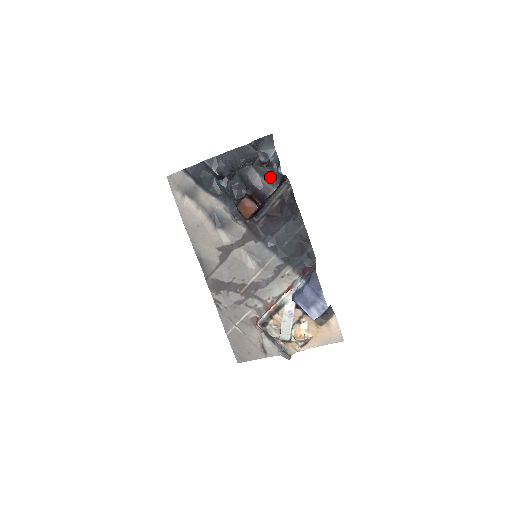
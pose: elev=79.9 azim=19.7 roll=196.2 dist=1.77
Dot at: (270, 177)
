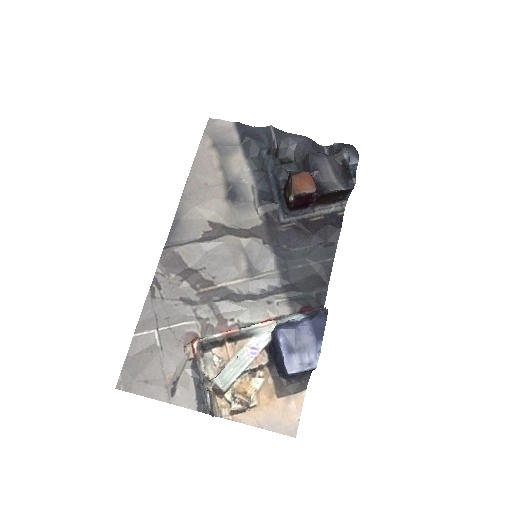
Dot at: (343, 177)
